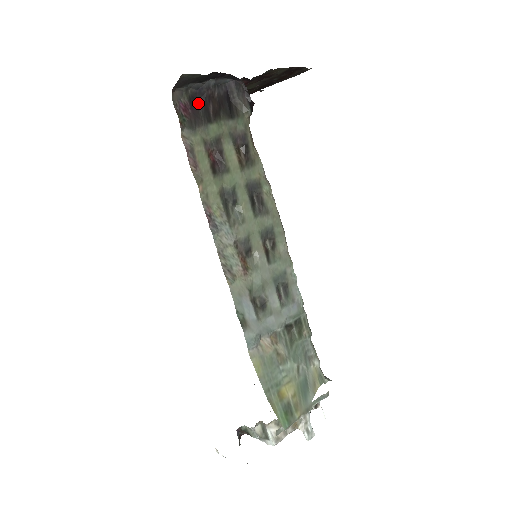
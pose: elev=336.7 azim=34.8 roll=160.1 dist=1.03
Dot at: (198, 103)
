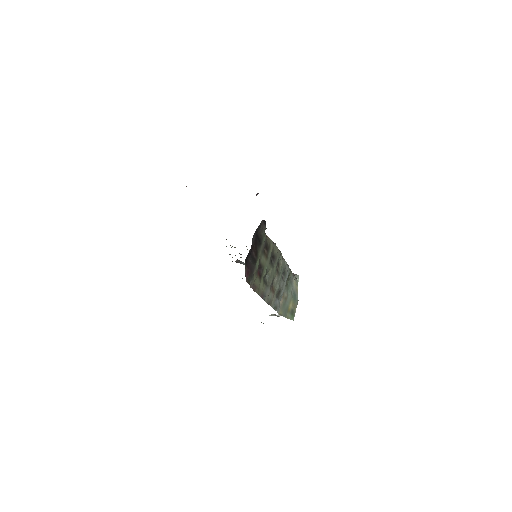
Dot at: (248, 259)
